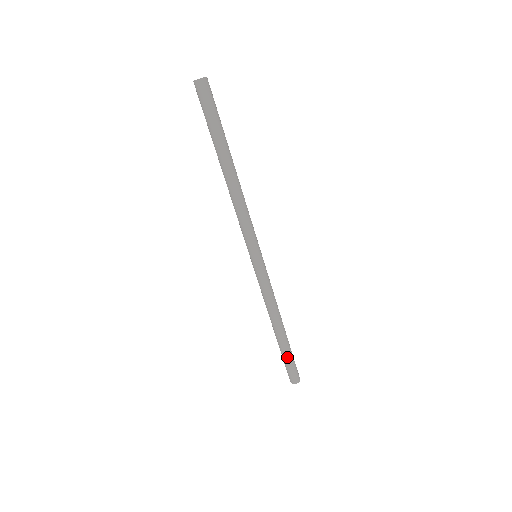
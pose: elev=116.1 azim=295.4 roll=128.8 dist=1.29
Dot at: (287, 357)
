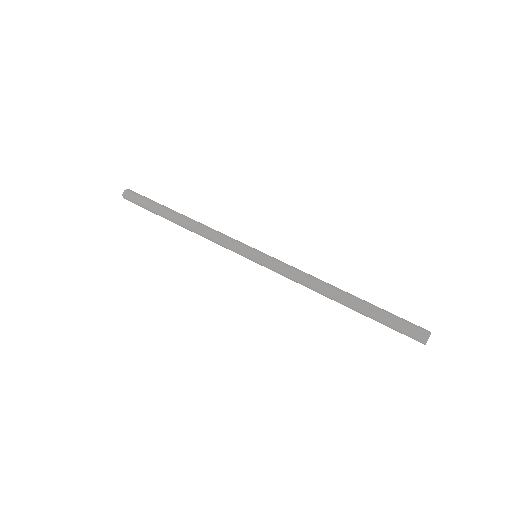
Dot at: (383, 312)
